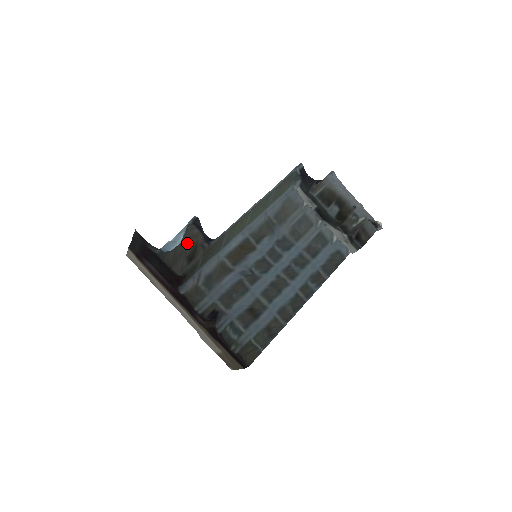
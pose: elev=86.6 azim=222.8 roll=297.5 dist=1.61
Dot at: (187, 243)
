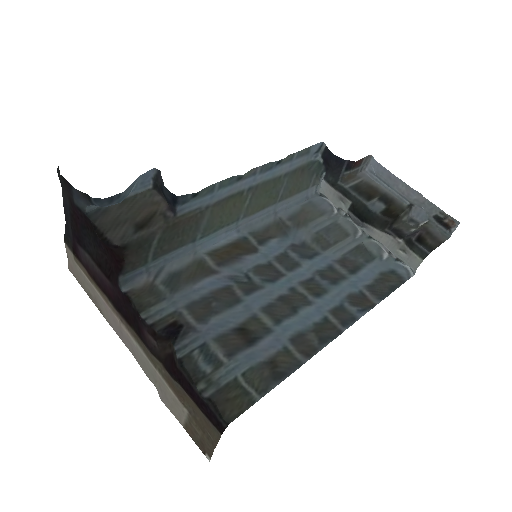
Dot at: (140, 209)
